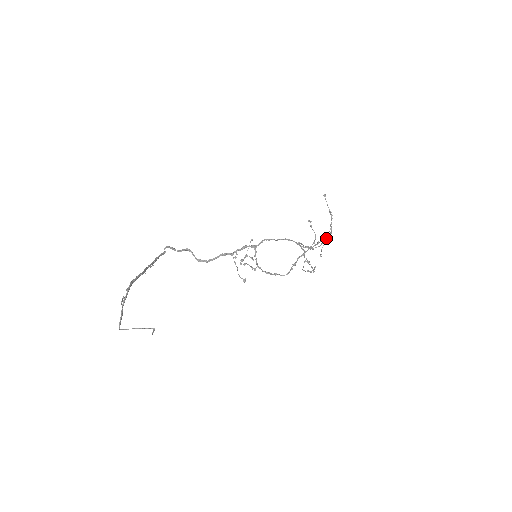
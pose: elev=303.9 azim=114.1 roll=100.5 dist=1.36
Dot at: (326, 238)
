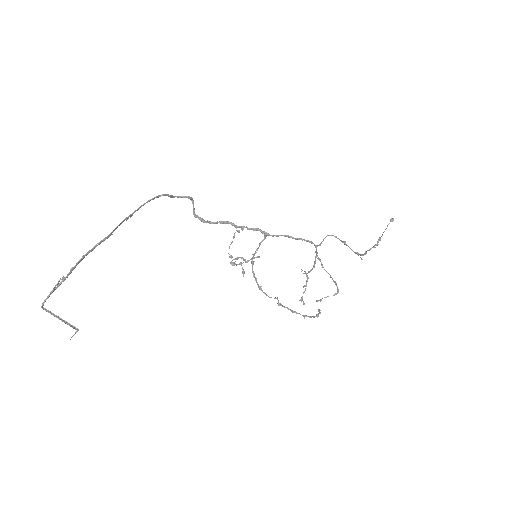
Dot at: (338, 291)
